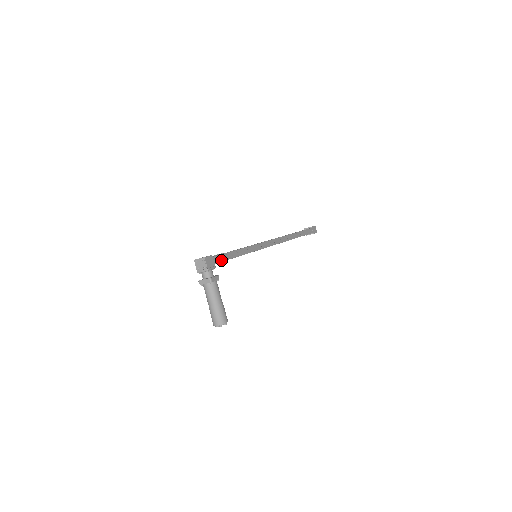
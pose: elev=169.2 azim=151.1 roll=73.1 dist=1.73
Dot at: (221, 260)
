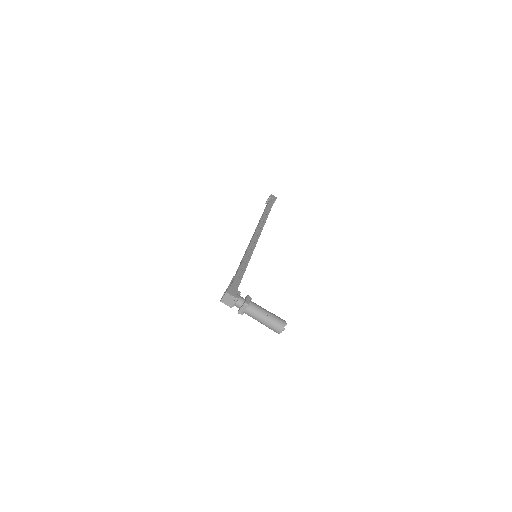
Dot at: (238, 283)
